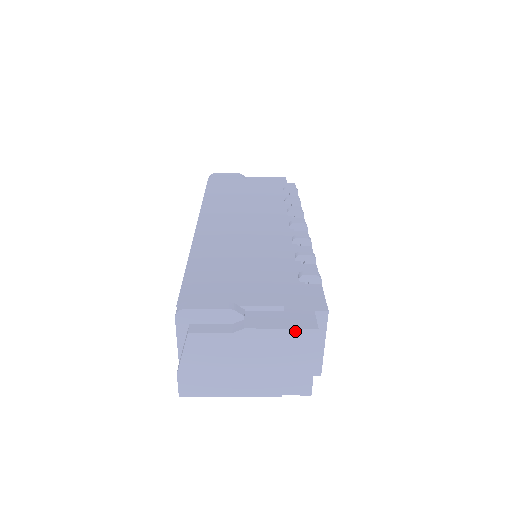
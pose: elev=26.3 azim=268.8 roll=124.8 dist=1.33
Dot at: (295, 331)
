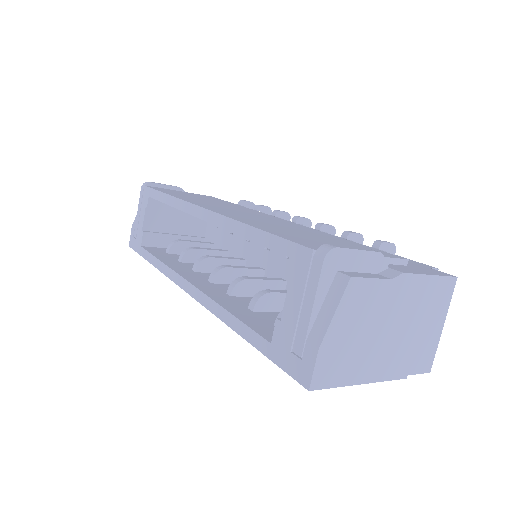
Dot at: (441, 279)
